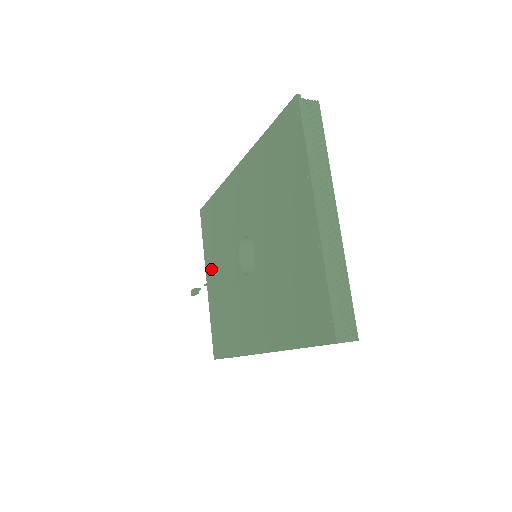
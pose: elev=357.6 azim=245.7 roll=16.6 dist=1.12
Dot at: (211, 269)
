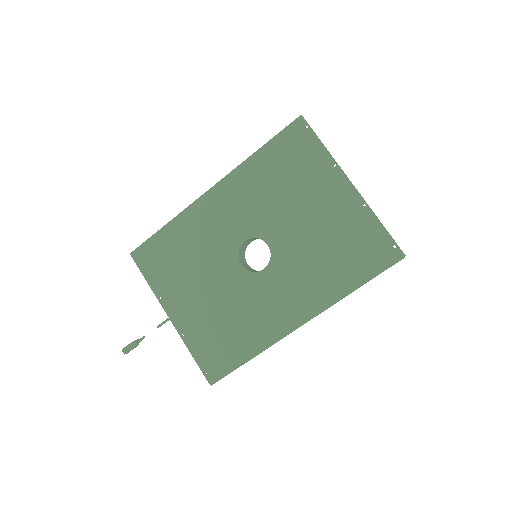
Dot at: (178, 300)
